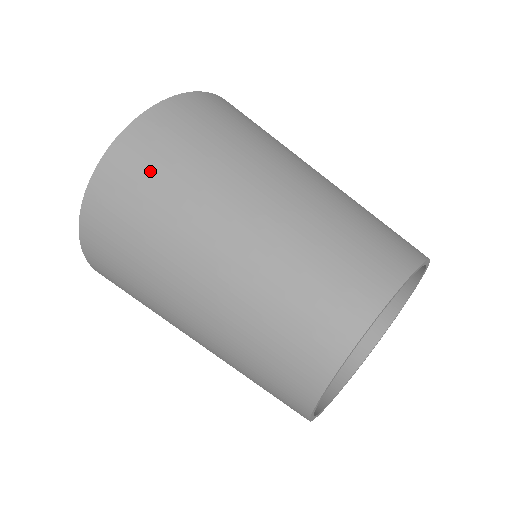
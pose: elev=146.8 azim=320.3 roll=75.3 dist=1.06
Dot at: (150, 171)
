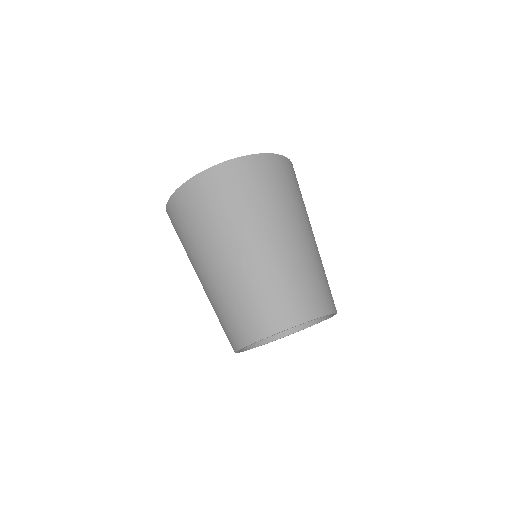
Dot at: (210, 202)
